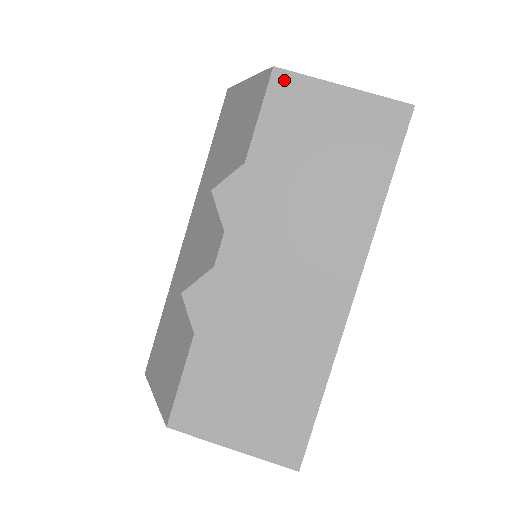
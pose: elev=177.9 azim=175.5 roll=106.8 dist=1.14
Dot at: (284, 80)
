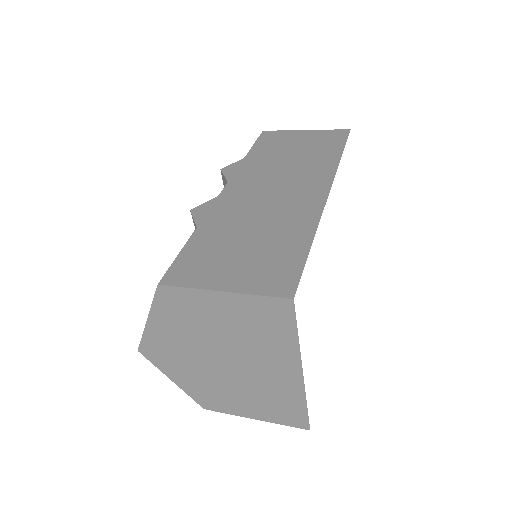
Dot at: (269, 133)
